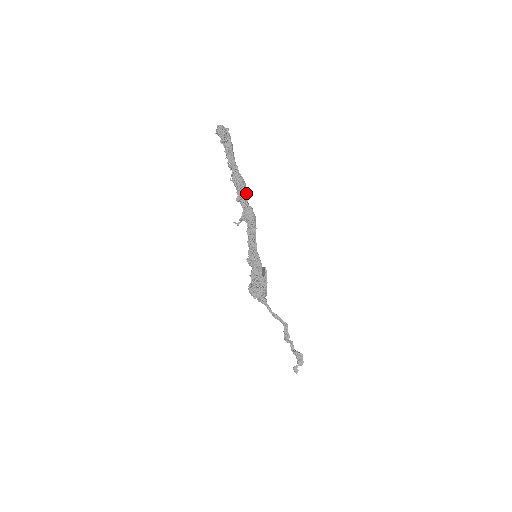
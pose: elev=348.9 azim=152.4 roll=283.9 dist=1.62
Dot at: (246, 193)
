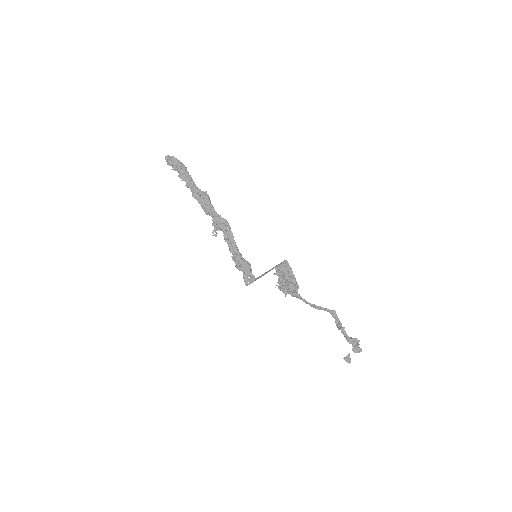
Dot at: (209, 204)
